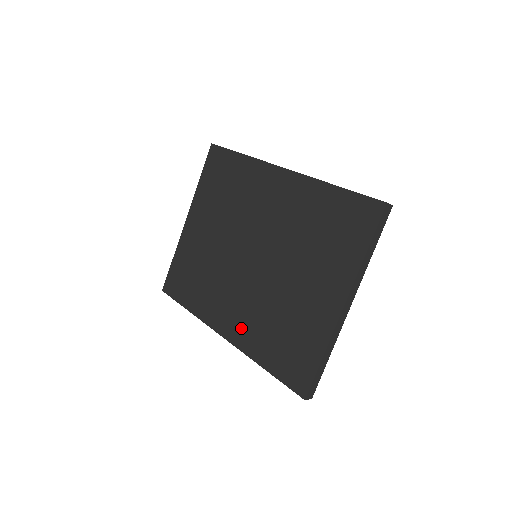
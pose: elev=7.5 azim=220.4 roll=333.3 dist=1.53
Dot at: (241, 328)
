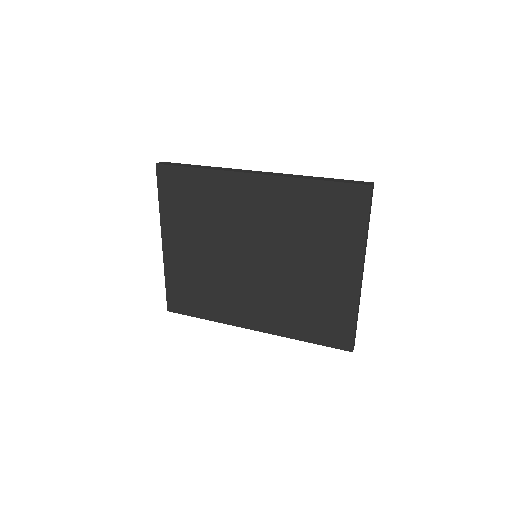
Dot at: (269, 318)
